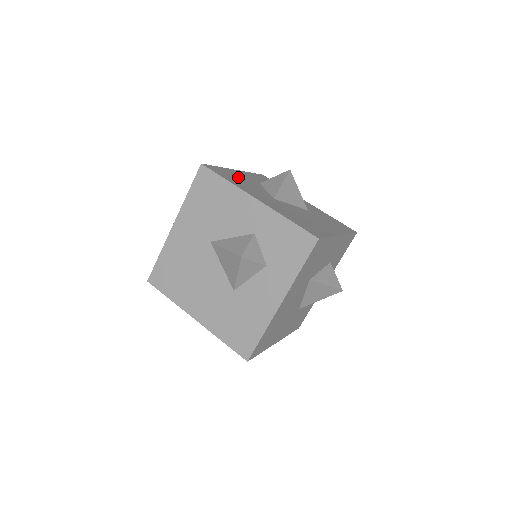
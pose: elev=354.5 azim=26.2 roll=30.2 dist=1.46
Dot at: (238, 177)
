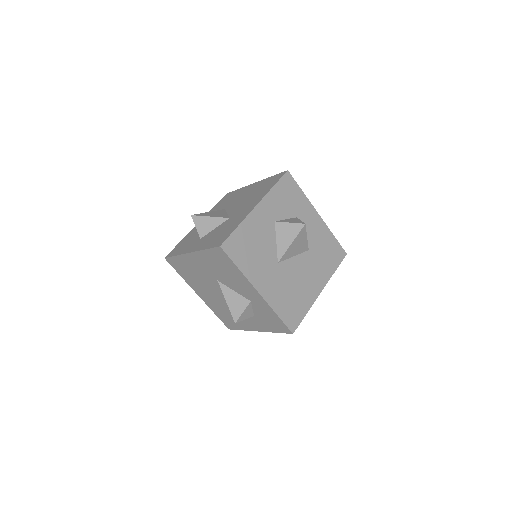
Dot at: (253, 237)
